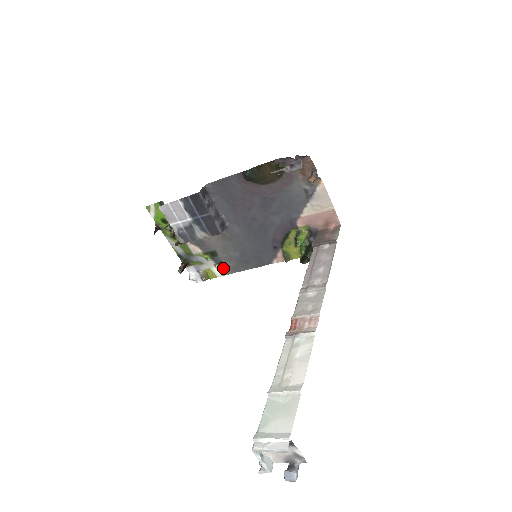
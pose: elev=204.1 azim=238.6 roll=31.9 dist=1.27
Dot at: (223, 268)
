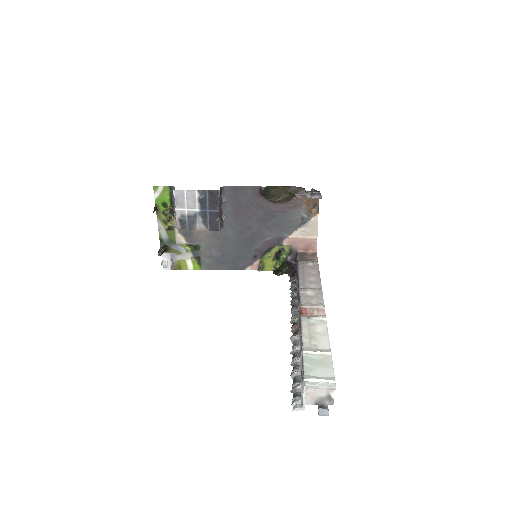
Dot at: (198, 263)
